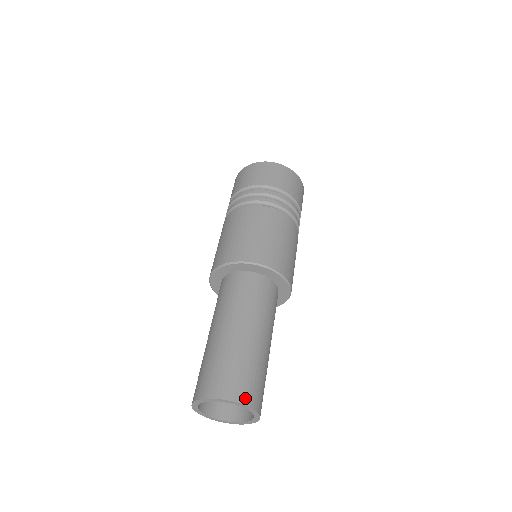
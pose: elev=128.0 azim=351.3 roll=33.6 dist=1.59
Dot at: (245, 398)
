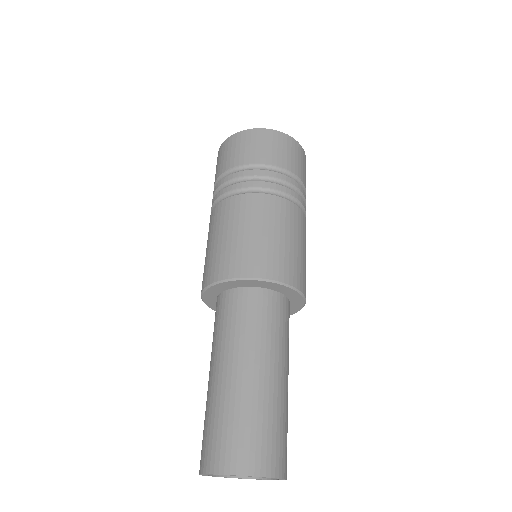
Dot at: (244, 466)
